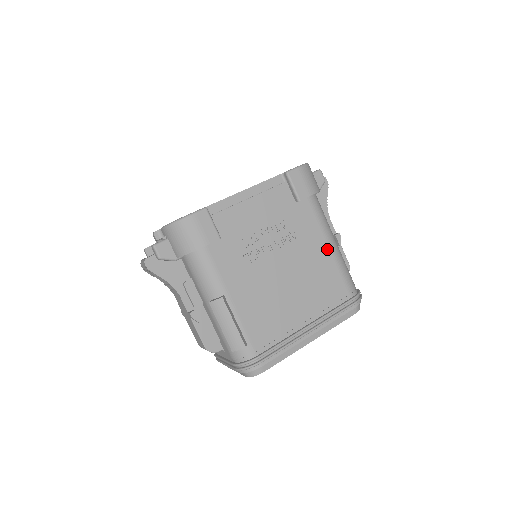
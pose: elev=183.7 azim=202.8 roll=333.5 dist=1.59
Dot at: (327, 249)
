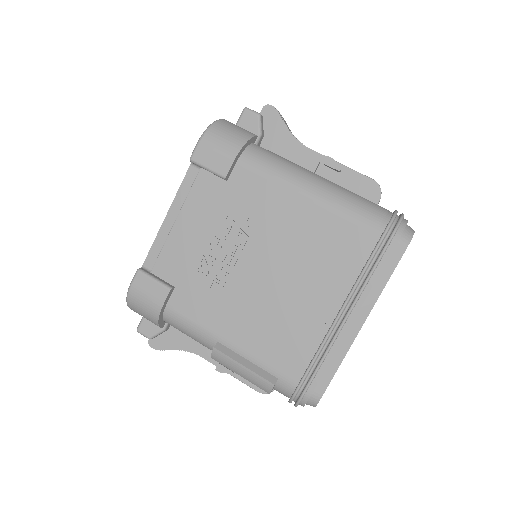
Dot at: (303, 202)
